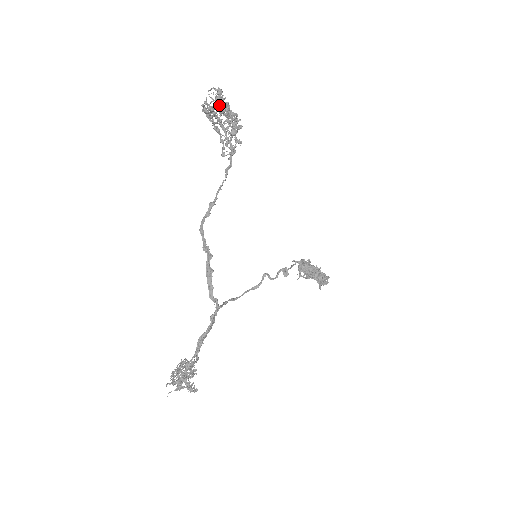
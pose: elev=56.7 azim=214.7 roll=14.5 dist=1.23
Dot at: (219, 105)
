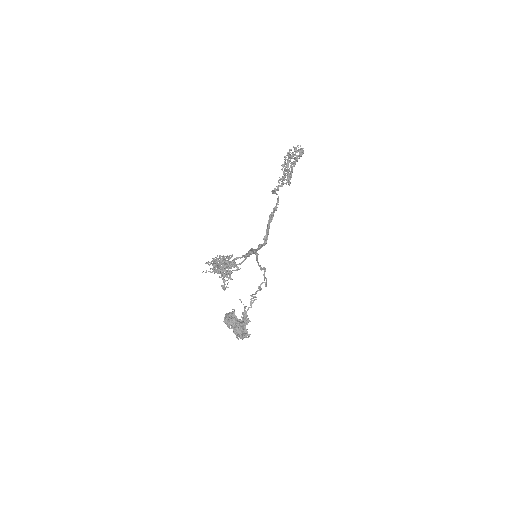
Dot at: occluded
